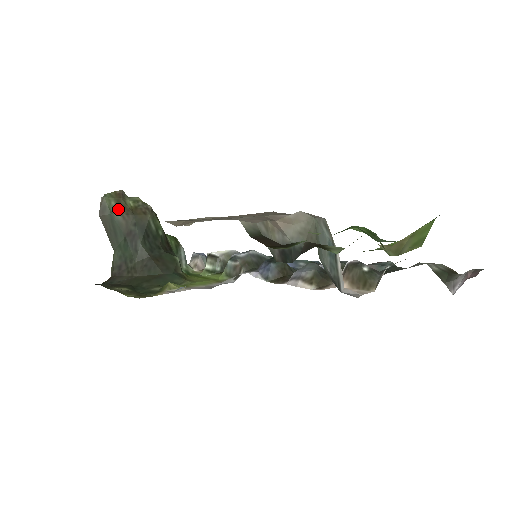
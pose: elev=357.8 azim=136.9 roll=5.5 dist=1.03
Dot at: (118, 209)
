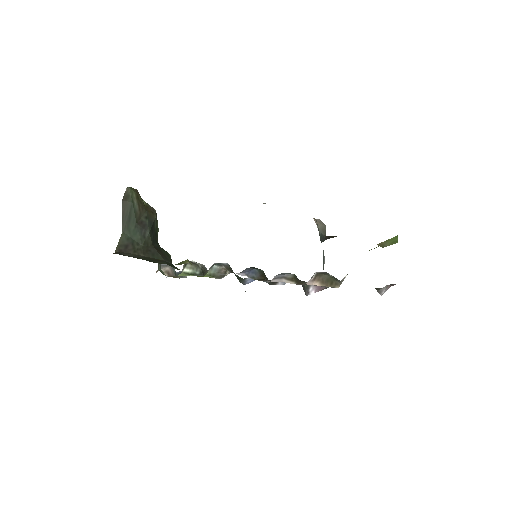
Dot at: (137, 201)
